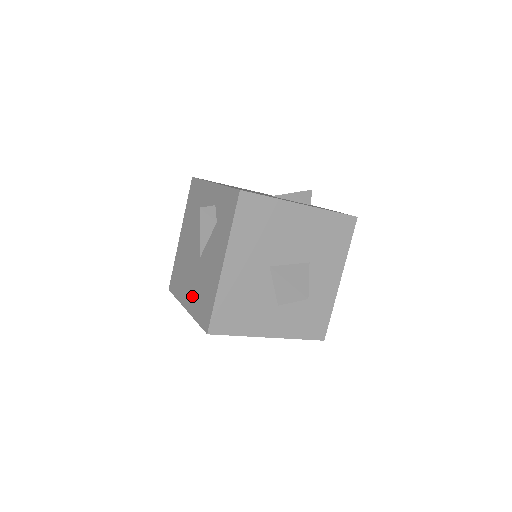
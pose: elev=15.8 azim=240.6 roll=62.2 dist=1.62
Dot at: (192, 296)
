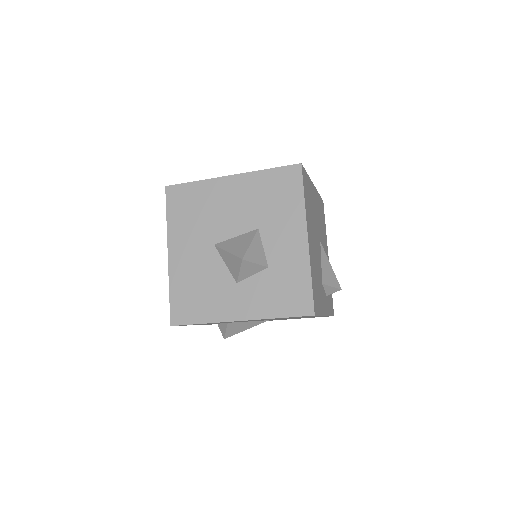
Dot at: occluded
